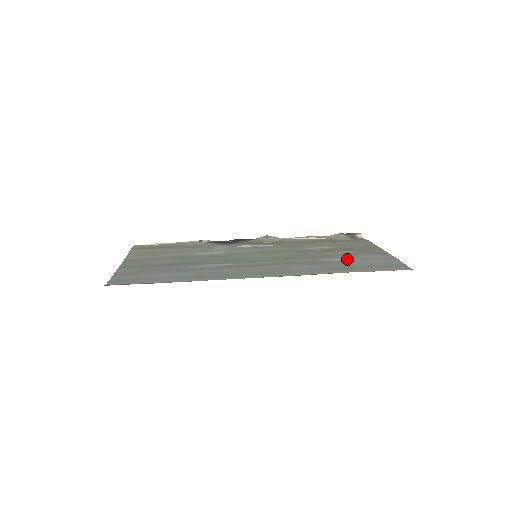
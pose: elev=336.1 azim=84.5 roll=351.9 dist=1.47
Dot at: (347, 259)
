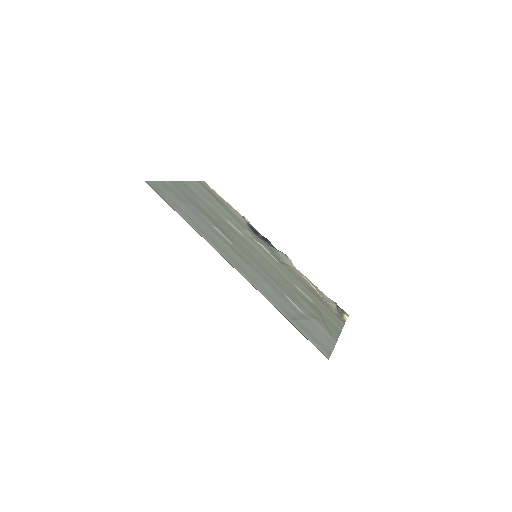
Dot at: (304, 314)
